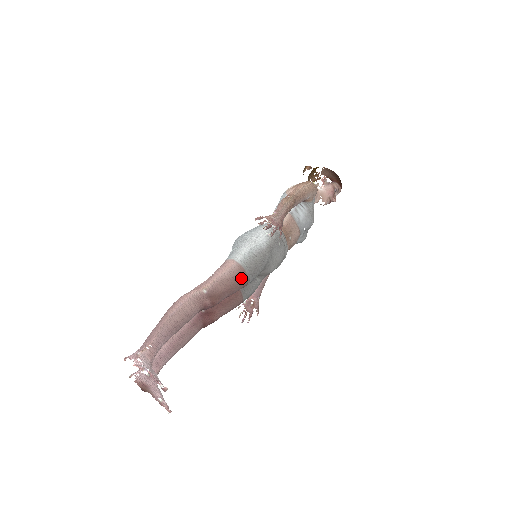
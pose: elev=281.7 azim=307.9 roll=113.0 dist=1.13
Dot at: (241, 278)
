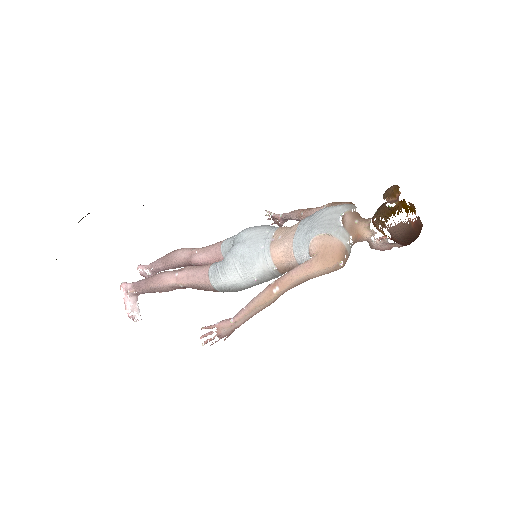
Dot at: (215, 291)
